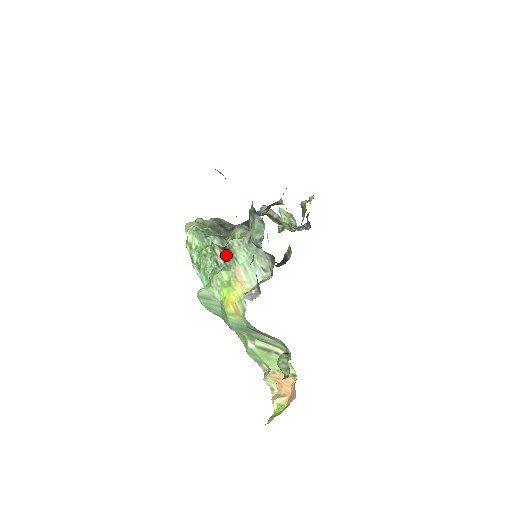
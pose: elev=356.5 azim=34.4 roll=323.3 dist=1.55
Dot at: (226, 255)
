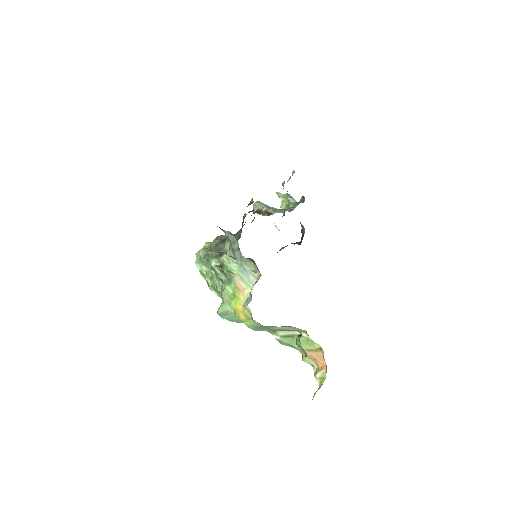
Dot at: (223, 272)
